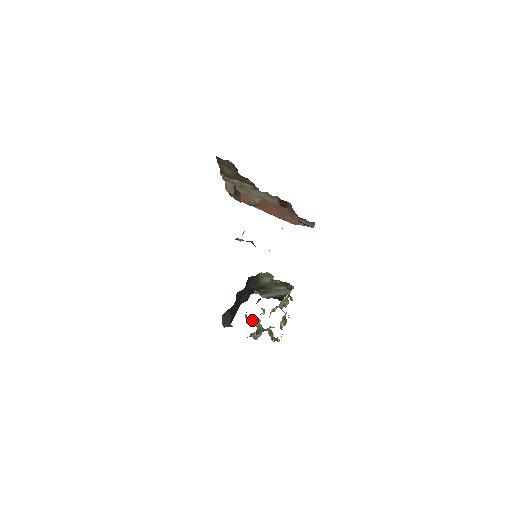
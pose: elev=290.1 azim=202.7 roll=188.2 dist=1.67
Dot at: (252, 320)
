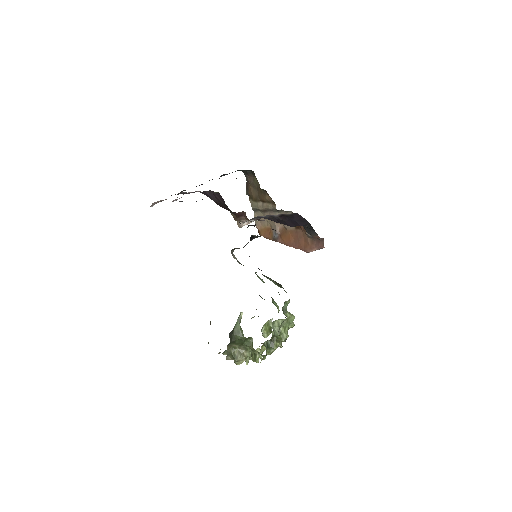
Dot at: occluded
